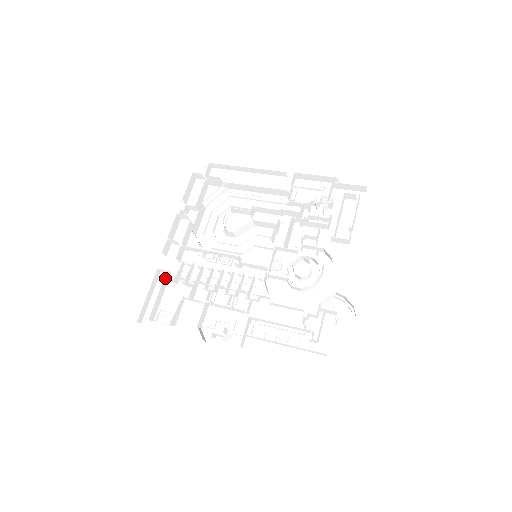
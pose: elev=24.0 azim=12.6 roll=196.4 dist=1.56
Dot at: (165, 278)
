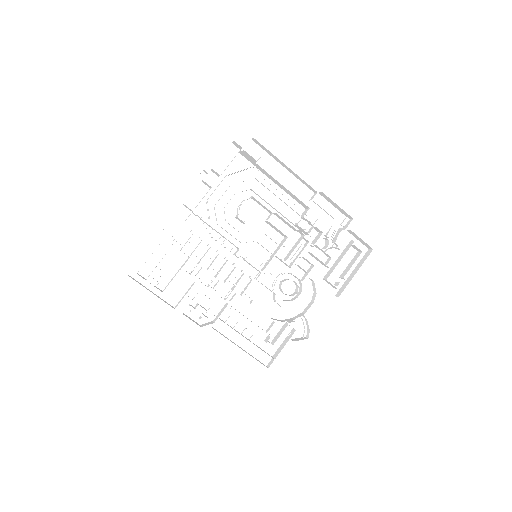
Dot at: (166, 238)
